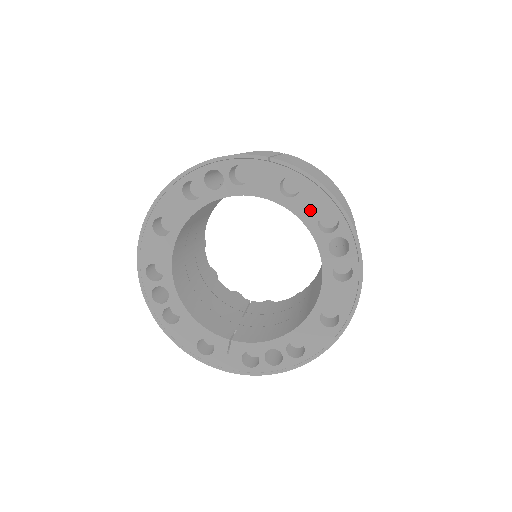
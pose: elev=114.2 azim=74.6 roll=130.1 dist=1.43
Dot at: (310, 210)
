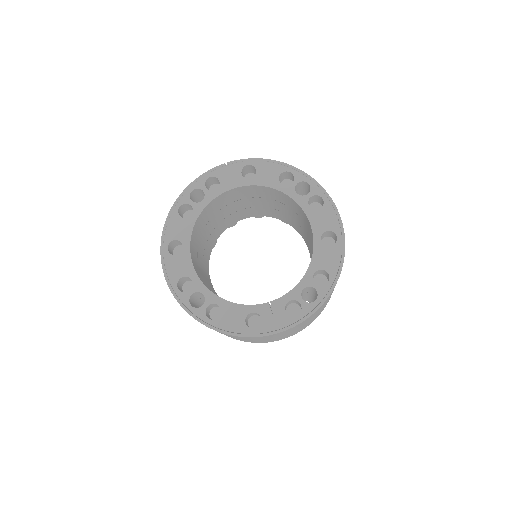
Dot at: (270, 178)
